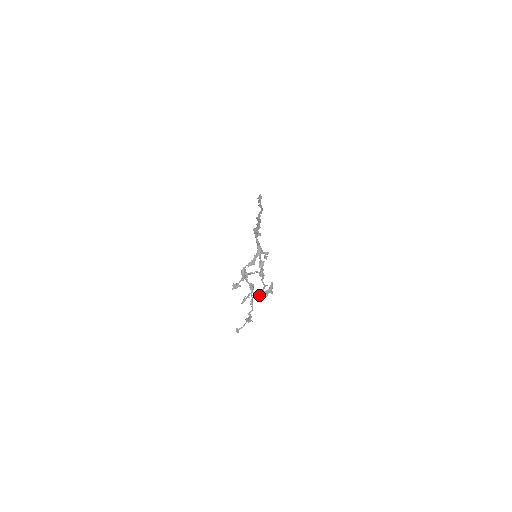
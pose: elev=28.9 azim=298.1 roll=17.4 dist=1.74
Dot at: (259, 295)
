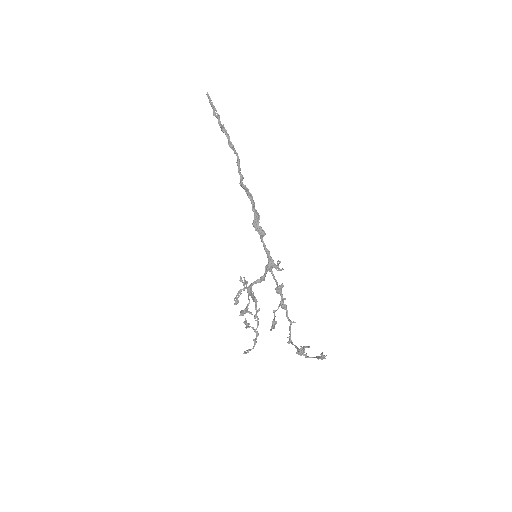
Dot at: (298, 353)
